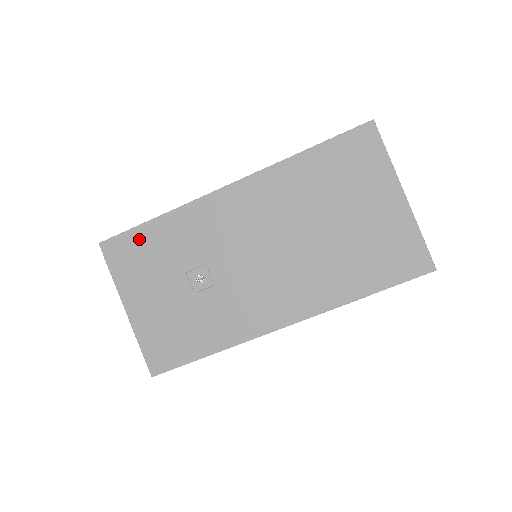
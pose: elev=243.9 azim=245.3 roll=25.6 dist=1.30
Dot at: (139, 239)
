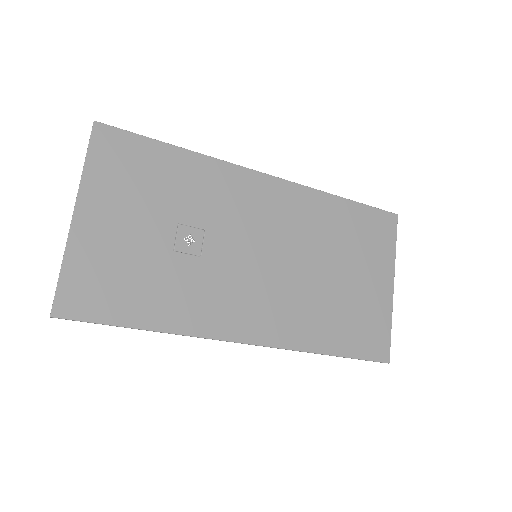
Dot at: (148, 153)
